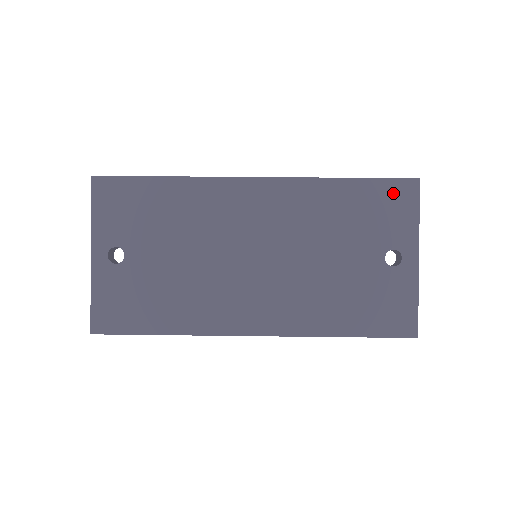
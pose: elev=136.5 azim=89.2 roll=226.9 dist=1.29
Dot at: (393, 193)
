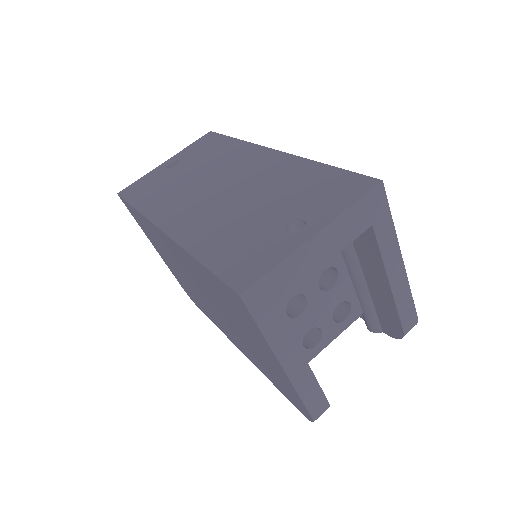
Dot at: (349, 183)
